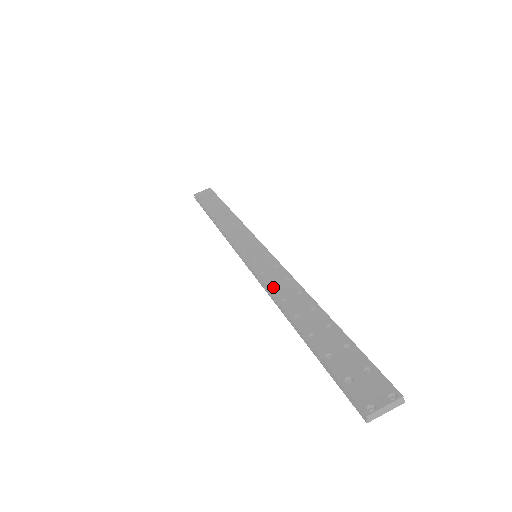
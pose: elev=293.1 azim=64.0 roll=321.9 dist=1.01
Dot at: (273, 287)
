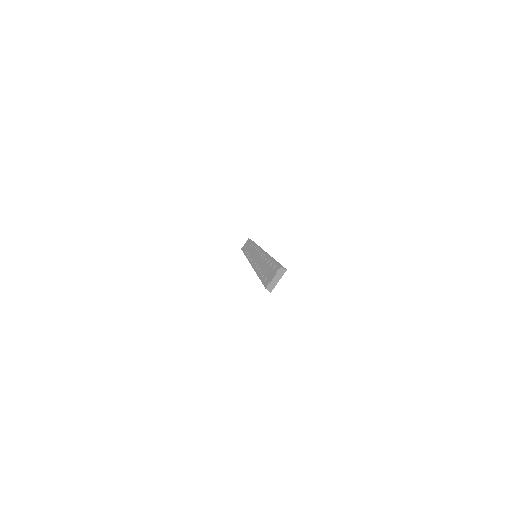
Dot at: occluded
